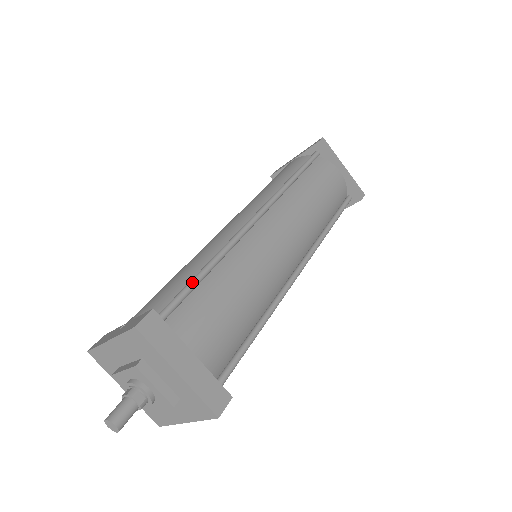
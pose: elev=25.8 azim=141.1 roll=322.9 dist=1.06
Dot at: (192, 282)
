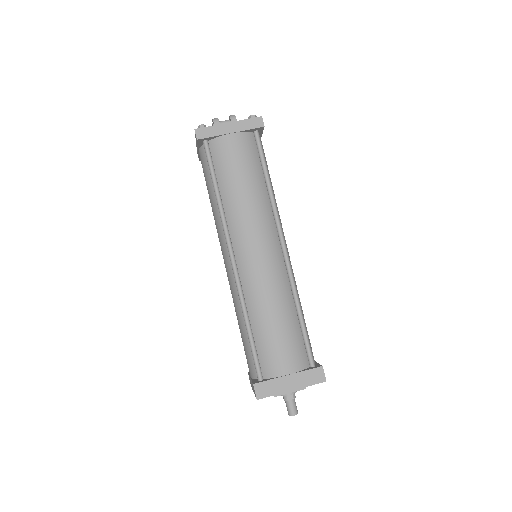
Dot at: (251, 344)
